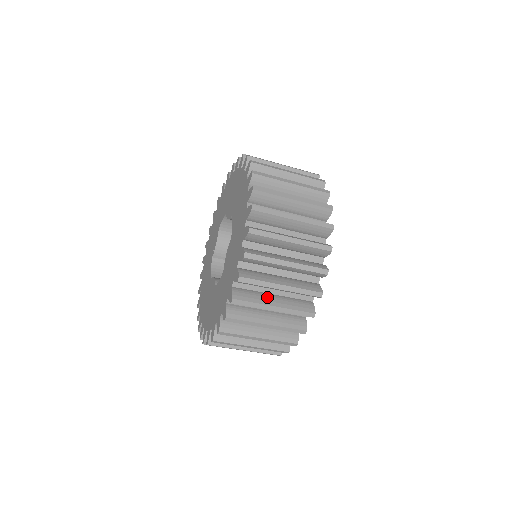
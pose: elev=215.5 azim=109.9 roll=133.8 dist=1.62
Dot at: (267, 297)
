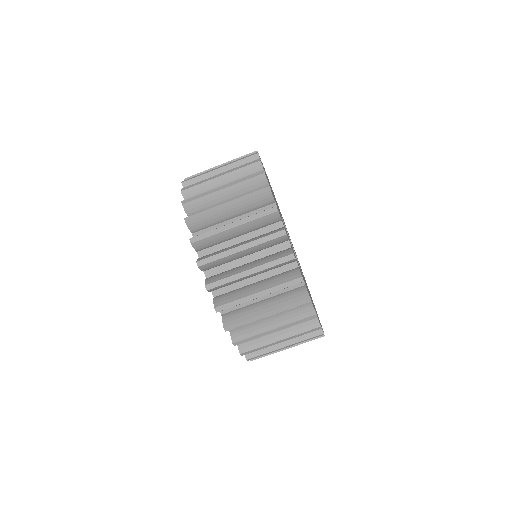
Dot at: (248, 288)
